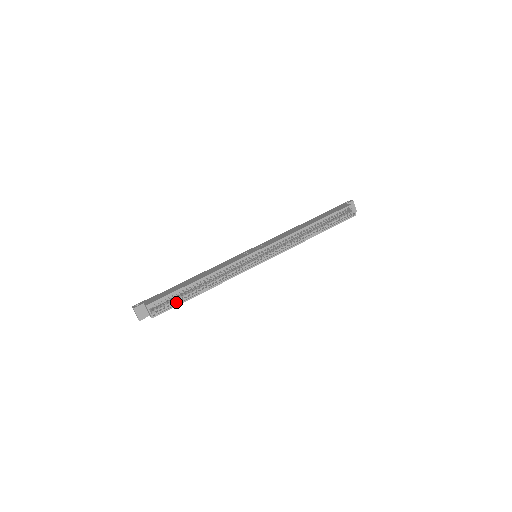
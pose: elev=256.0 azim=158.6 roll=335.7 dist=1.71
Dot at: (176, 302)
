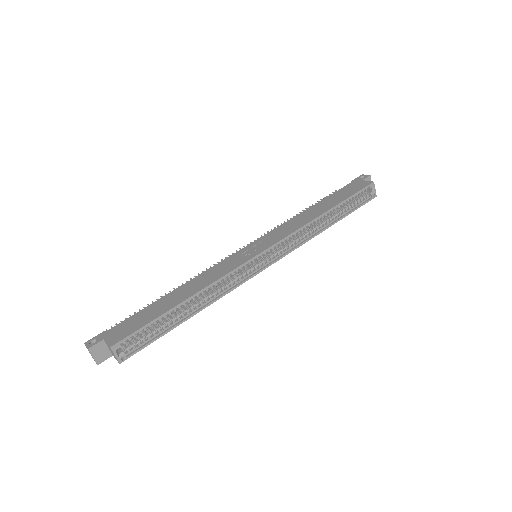
Dot at: (153, 335)
